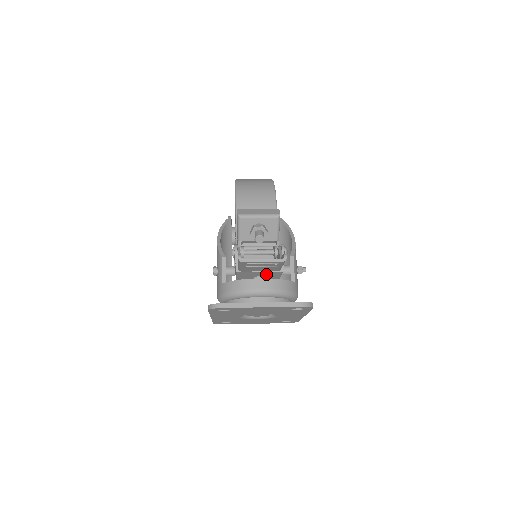
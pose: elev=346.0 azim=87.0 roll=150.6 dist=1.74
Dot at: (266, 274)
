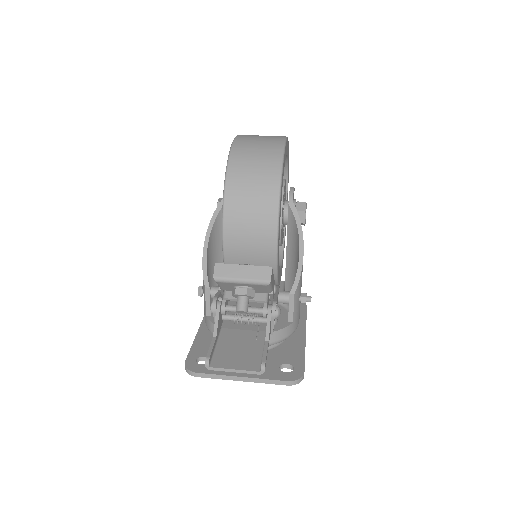
Dot at: (254, 325)
